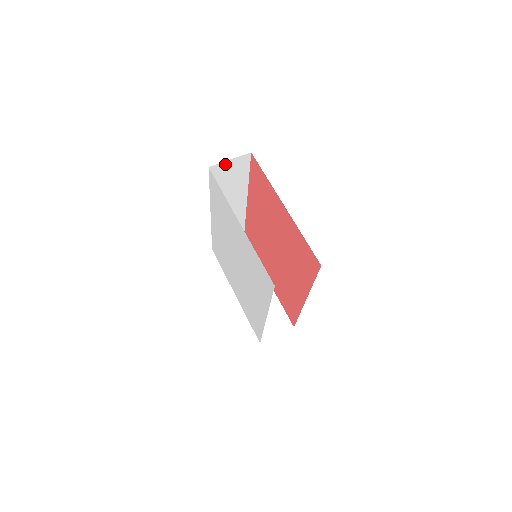
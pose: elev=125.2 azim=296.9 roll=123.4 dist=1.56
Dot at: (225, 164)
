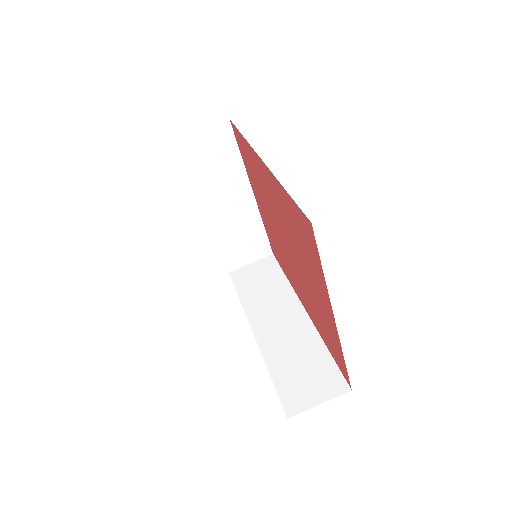
Dot at: occluded
